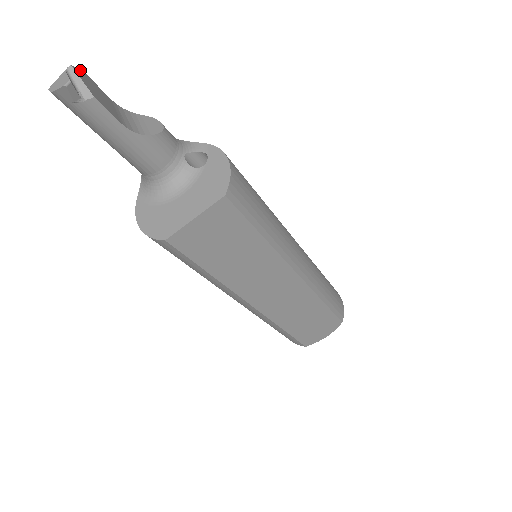
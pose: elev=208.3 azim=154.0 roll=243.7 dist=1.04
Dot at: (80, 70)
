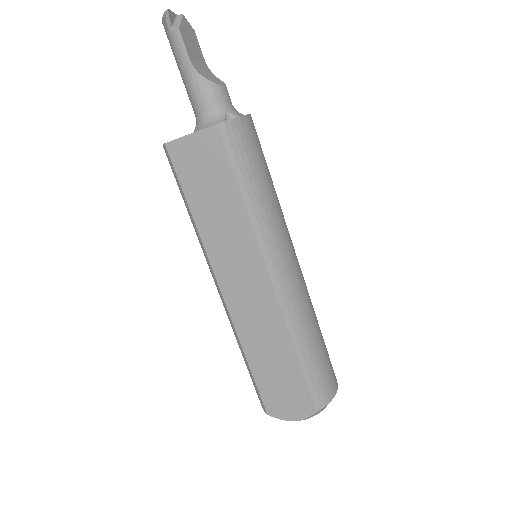
Dot at: occluded
